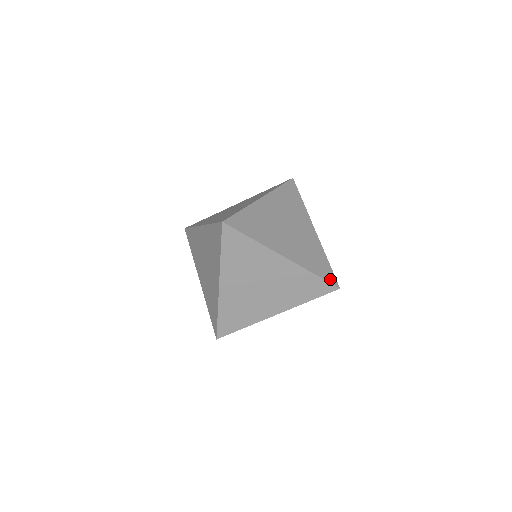
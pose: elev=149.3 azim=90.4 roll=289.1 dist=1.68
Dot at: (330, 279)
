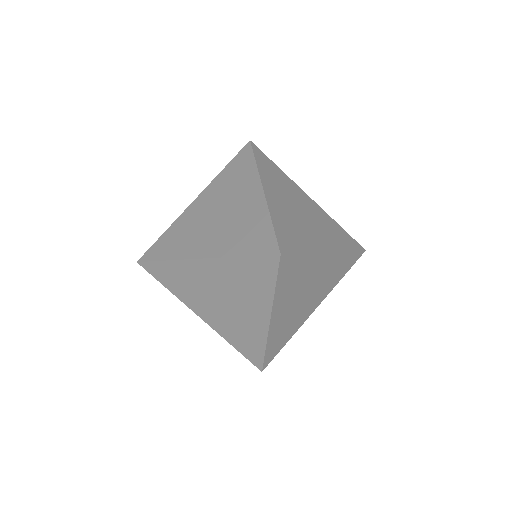
Dot at: (282, 243)
